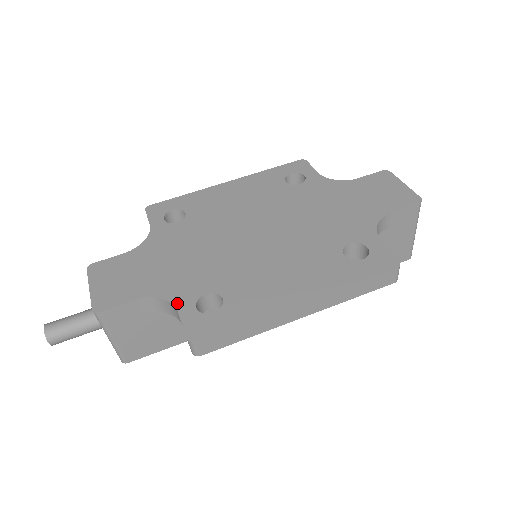
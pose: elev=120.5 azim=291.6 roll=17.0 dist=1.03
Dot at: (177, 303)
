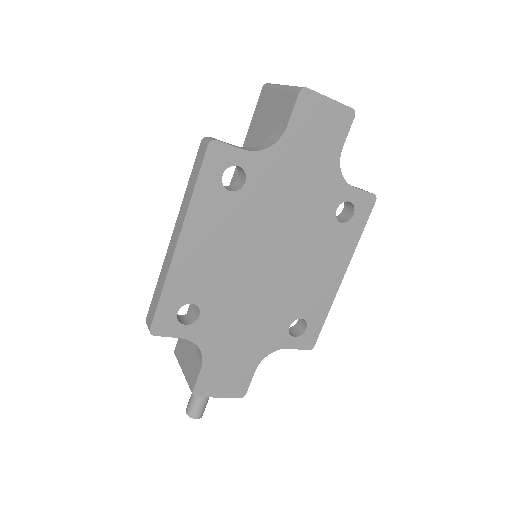
Dot at: (281, 347)
